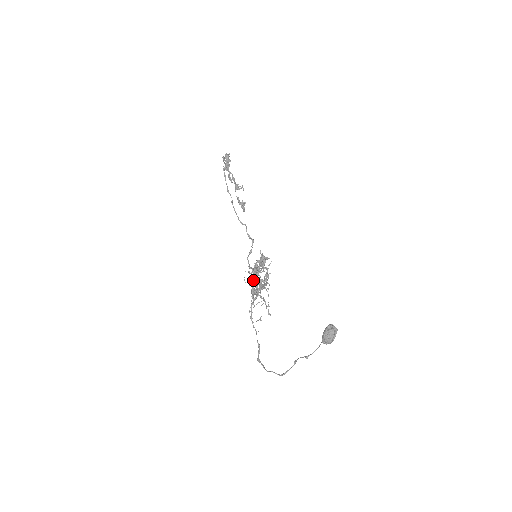
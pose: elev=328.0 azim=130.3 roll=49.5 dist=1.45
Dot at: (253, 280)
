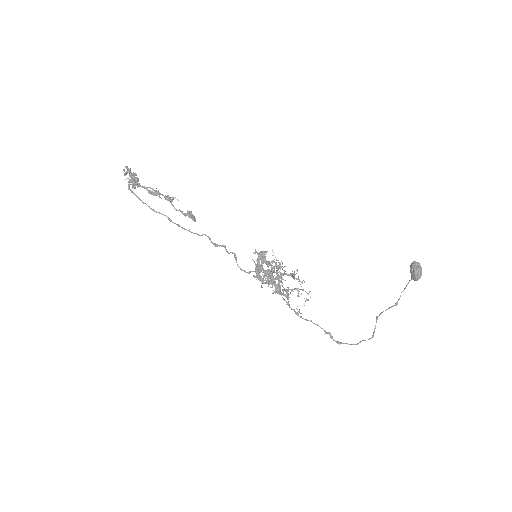
Dot at: occluded
